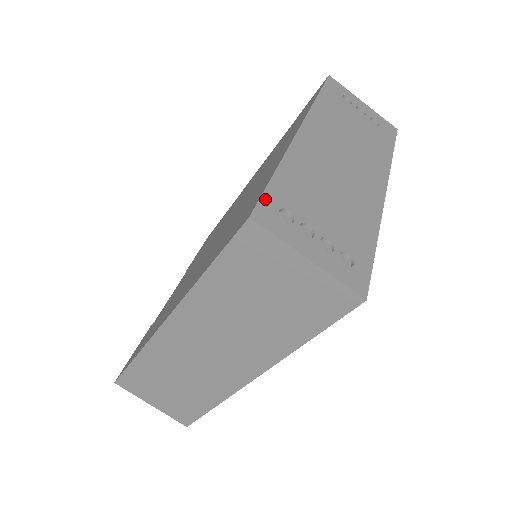
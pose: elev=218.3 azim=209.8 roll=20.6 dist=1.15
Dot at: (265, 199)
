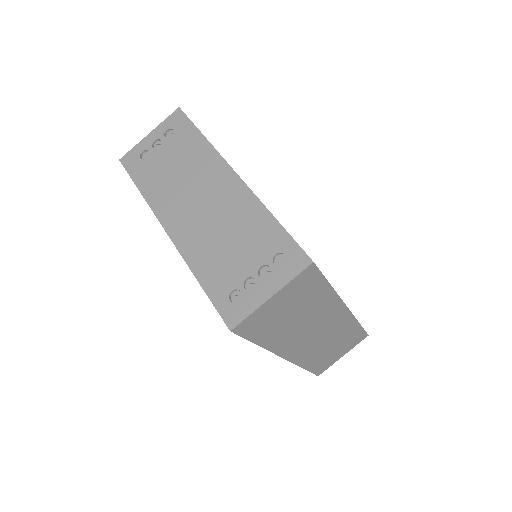
Dot at: (219, 308)
